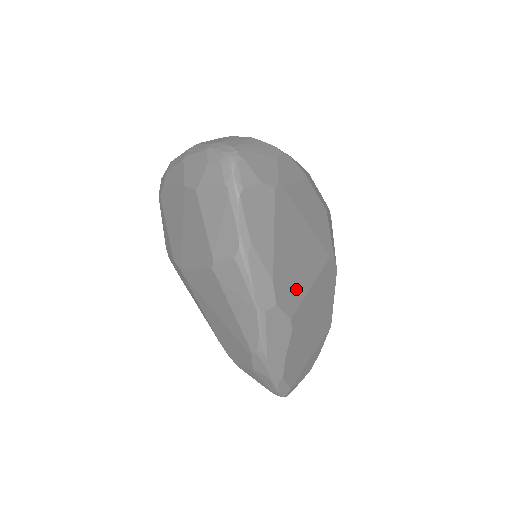
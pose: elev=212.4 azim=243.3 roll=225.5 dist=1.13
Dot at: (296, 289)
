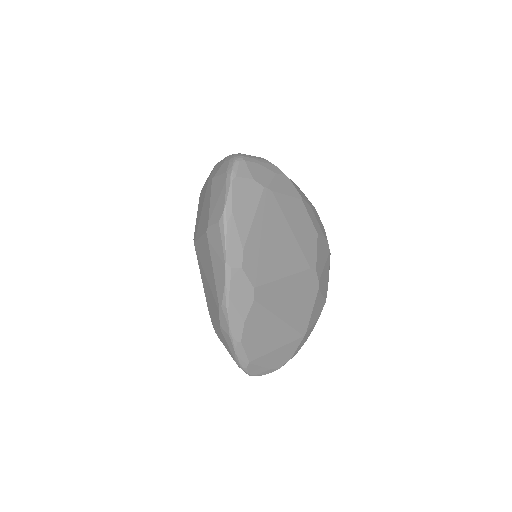
Dot at: (266, 270)
